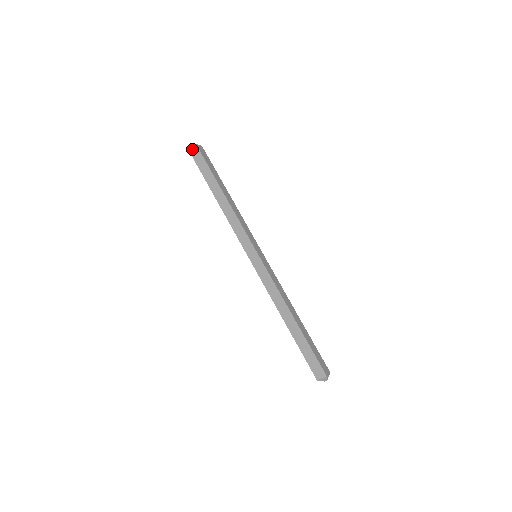
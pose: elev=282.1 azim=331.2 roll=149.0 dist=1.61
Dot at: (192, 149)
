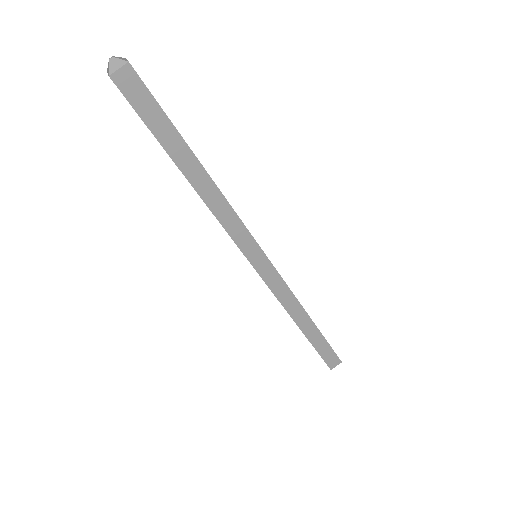
Dot at: (119, 73)
